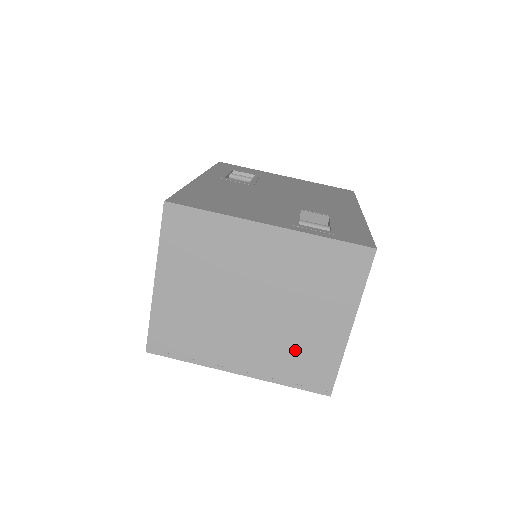
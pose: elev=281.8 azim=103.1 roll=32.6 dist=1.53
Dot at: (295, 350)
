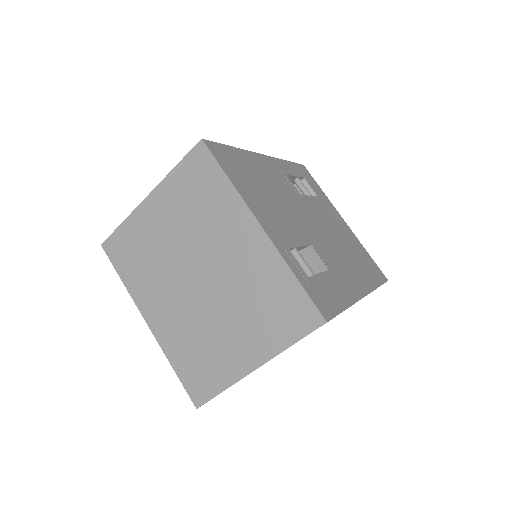
Dot at: (201, 345)
